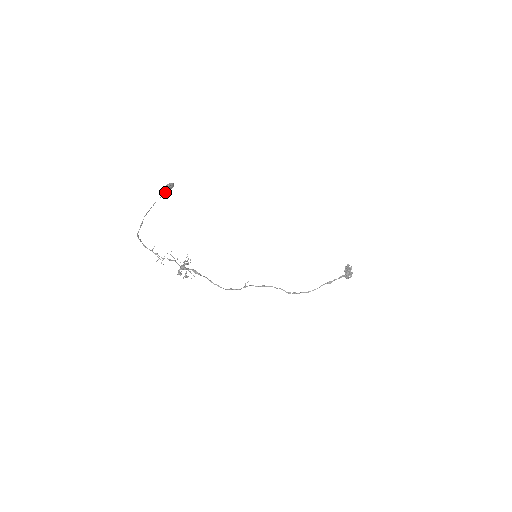
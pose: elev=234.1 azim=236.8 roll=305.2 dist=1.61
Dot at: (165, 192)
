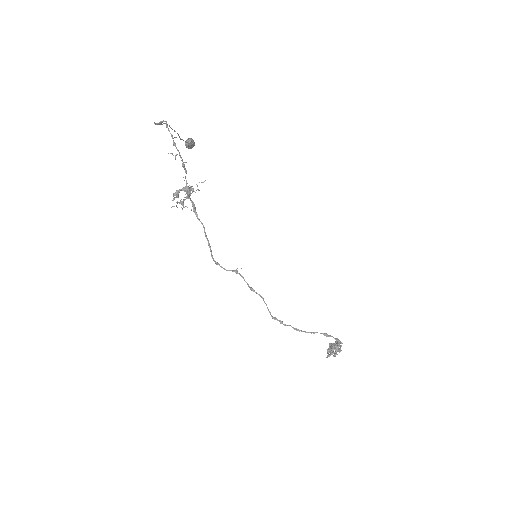
Dot at: occluded
